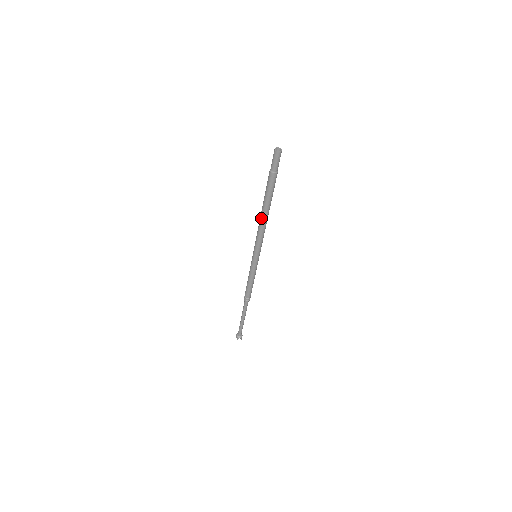
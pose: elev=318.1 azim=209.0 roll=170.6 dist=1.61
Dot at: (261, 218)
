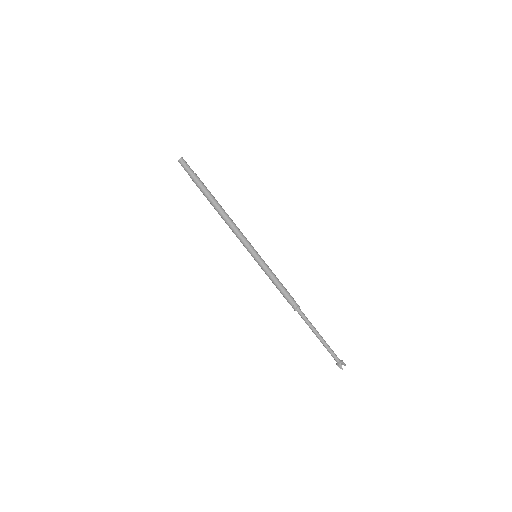
Dot at: (222, 217)
